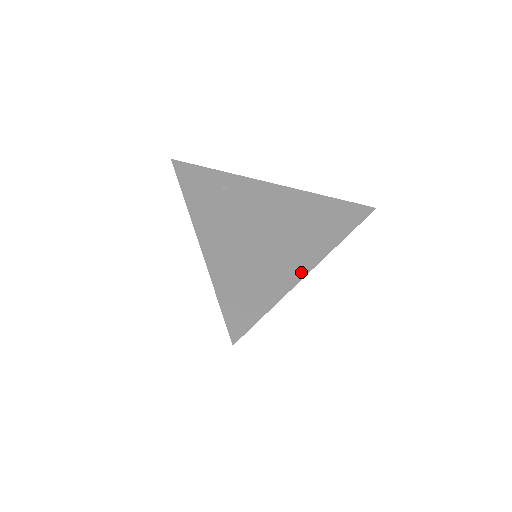
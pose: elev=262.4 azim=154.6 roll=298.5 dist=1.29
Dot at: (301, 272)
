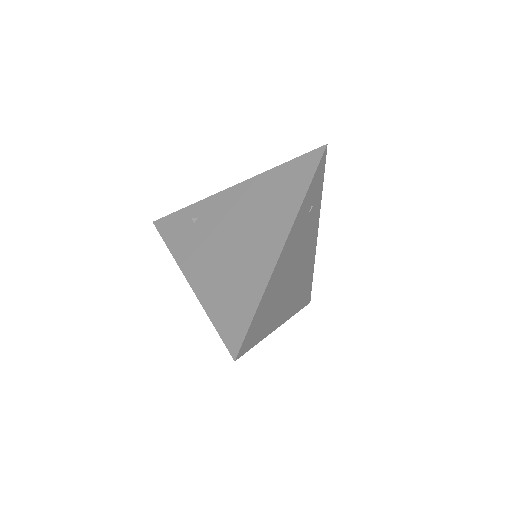
Dot at: (273, 258)
